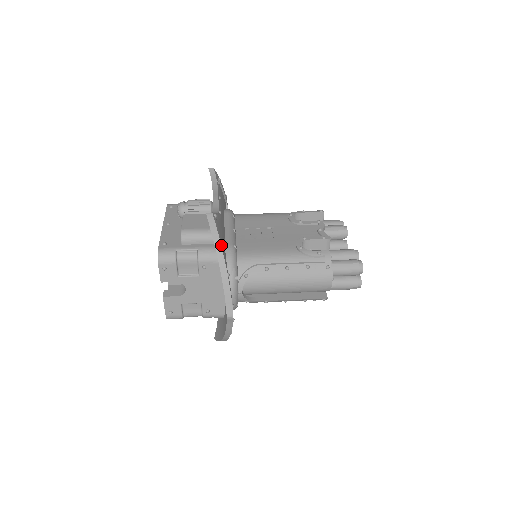
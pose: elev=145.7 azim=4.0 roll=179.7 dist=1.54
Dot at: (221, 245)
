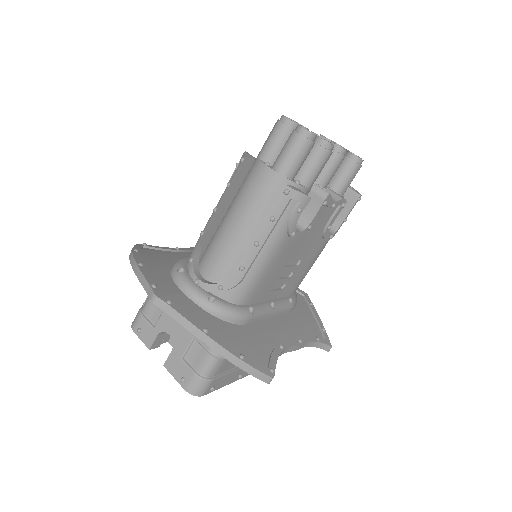
Dot at: (133, 252)
